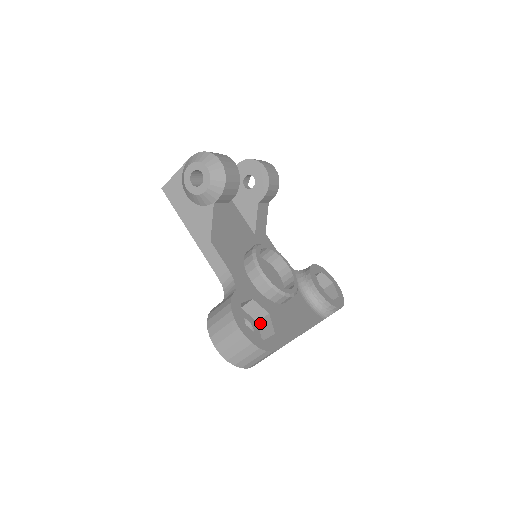
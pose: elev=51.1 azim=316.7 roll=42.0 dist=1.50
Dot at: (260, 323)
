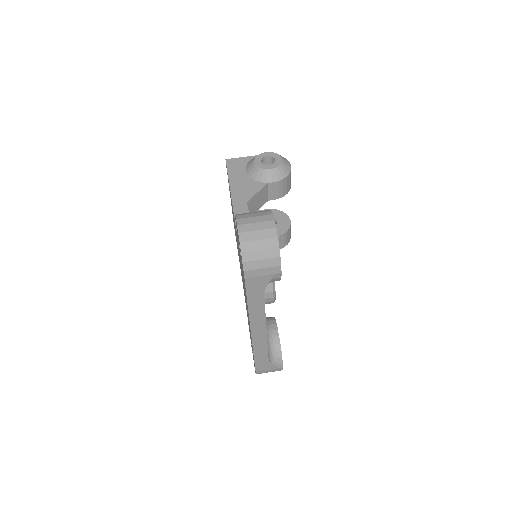
Dot at: occluded
